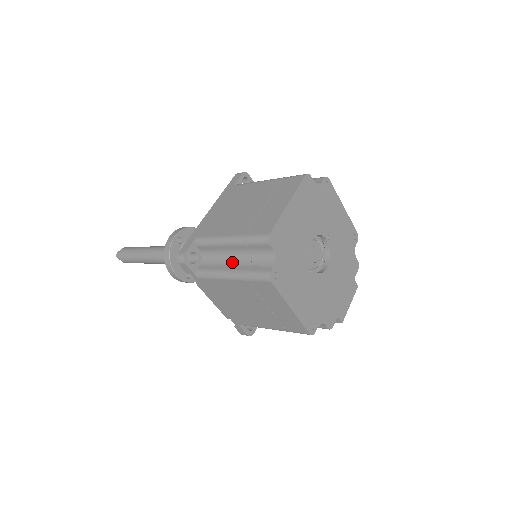
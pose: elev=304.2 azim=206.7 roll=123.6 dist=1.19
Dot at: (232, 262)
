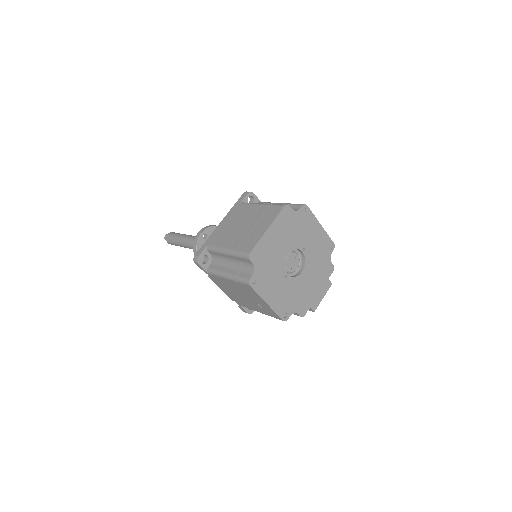
Dot at: (229, 266)
